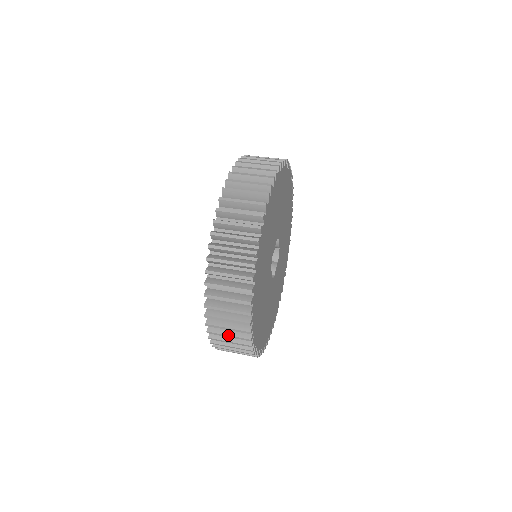
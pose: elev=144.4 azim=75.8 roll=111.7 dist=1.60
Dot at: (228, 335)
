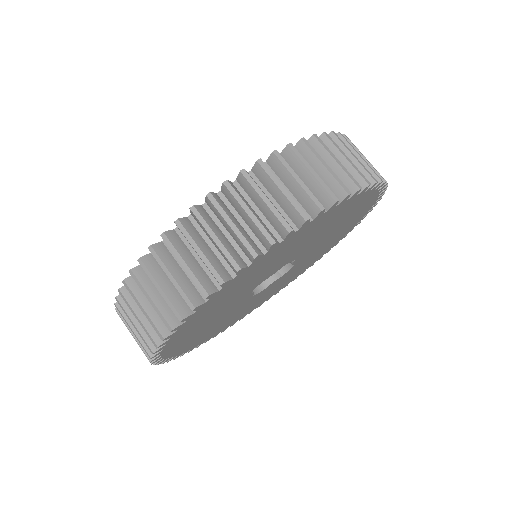
Dot at: occluded
